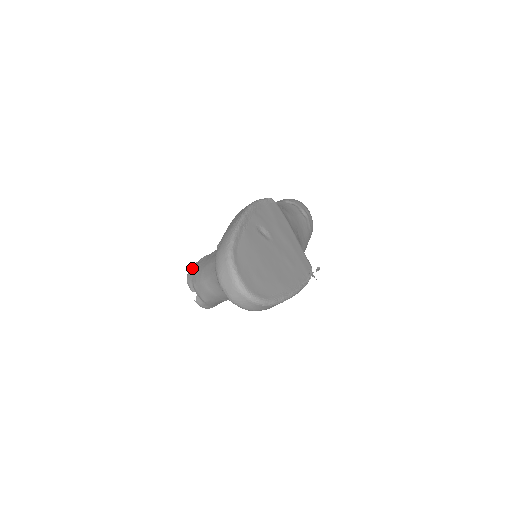
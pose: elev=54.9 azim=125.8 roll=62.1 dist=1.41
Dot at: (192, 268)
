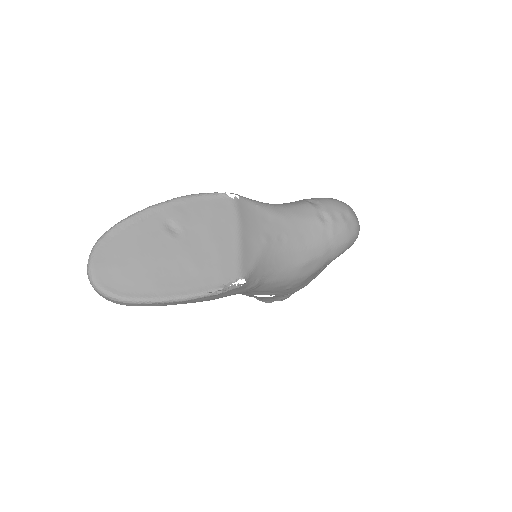
Dot at: occluded
